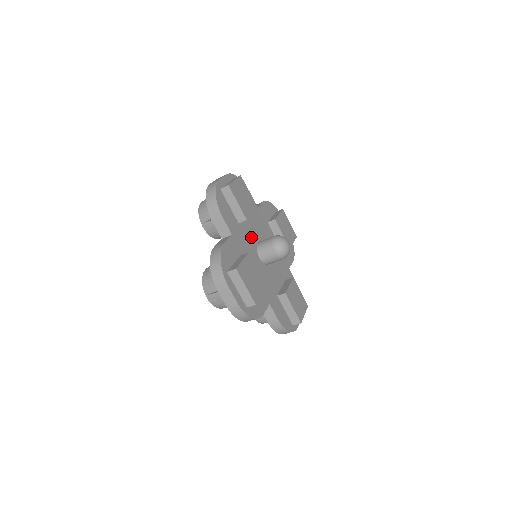
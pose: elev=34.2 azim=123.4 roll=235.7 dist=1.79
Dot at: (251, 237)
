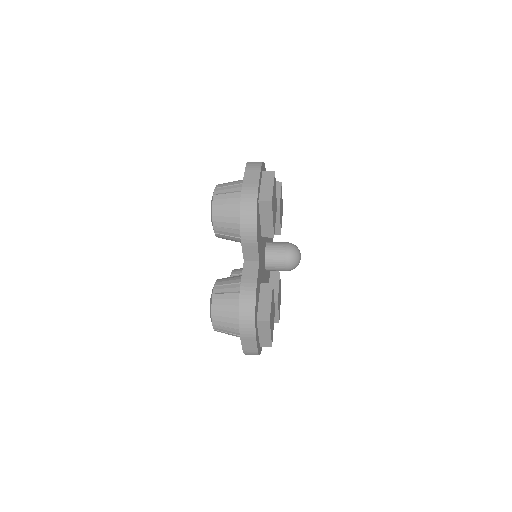
Dot at: (264, 245)
